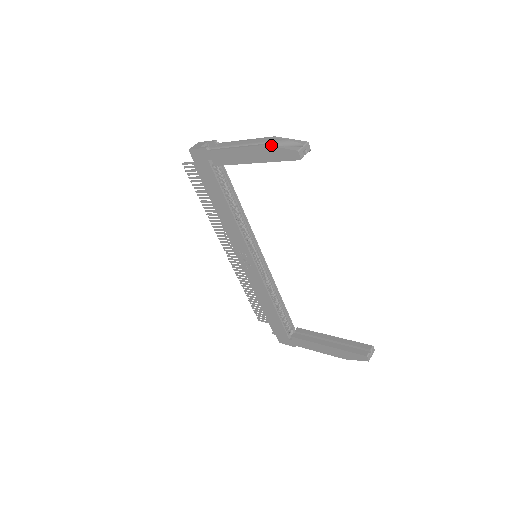
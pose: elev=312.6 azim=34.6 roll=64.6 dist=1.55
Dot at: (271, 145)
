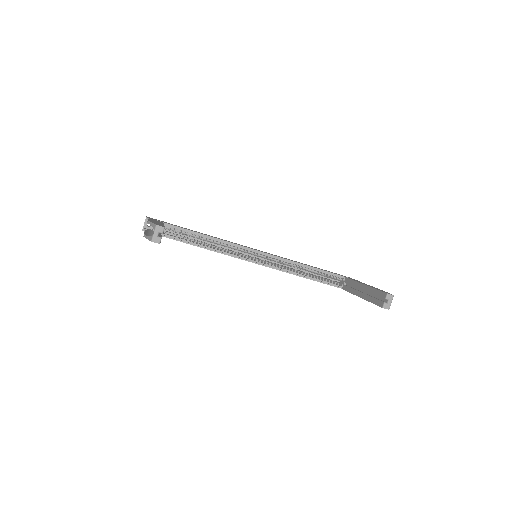
Dot at: (145, 236)
